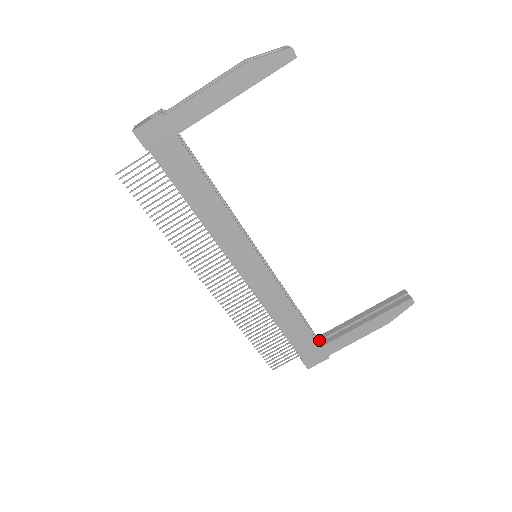
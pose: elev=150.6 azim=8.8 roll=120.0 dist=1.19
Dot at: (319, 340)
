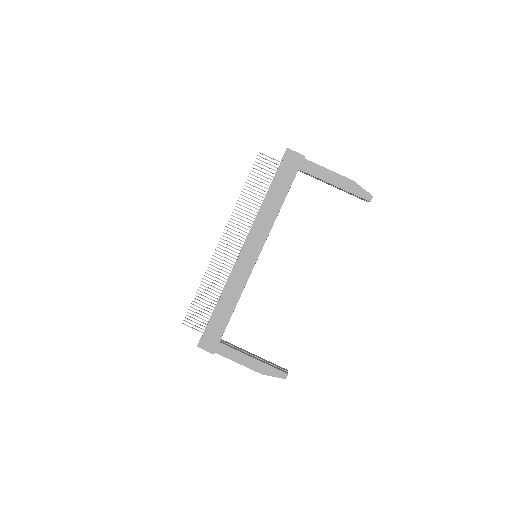
Dot at: (221, 340)
